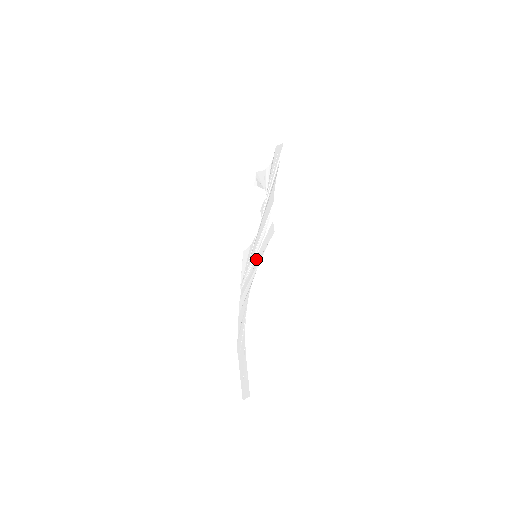
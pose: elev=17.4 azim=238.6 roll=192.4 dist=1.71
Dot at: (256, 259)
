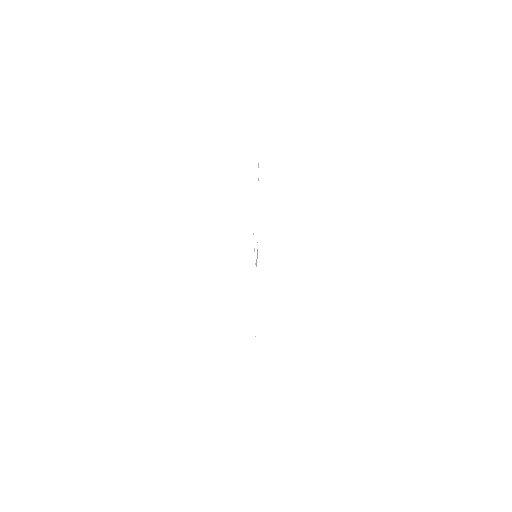
Dot at: occluded
